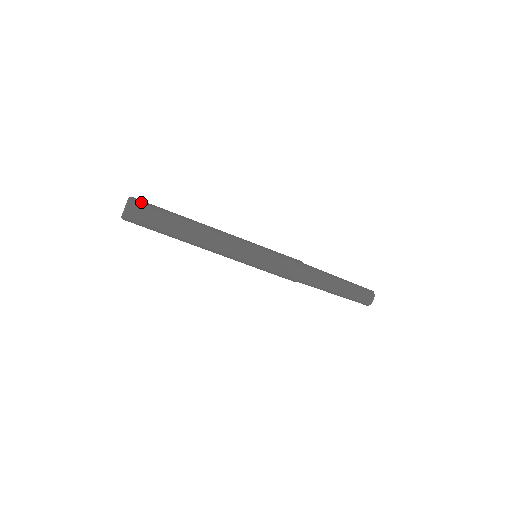
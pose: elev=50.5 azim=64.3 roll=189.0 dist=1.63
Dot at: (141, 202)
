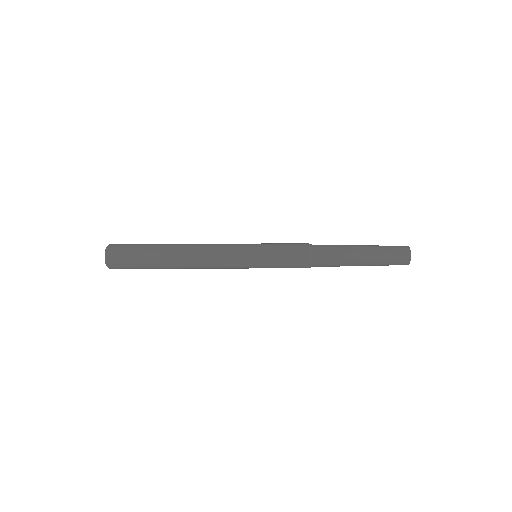
Dot at: (121, 244)
